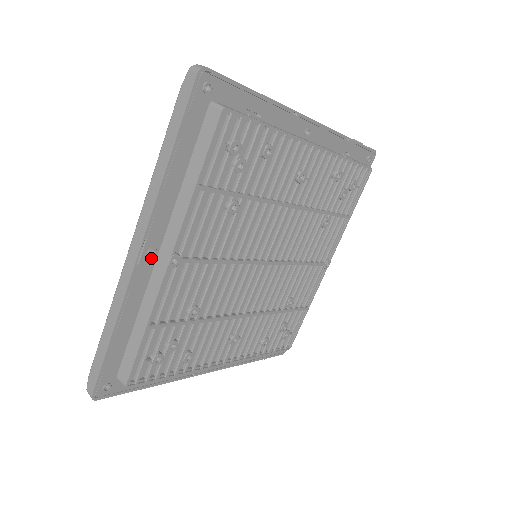
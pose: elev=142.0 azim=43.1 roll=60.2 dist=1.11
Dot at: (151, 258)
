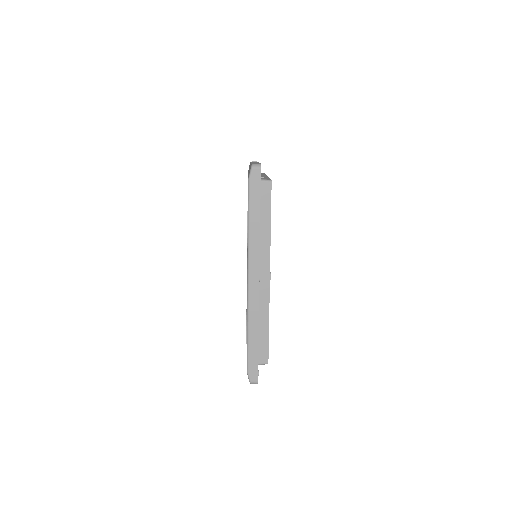
Dot at: (259, 282)
